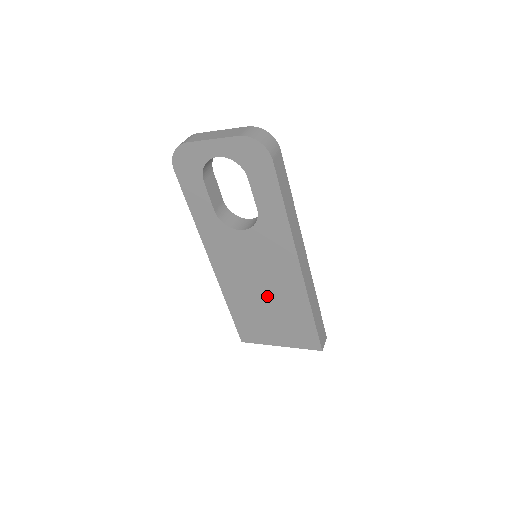
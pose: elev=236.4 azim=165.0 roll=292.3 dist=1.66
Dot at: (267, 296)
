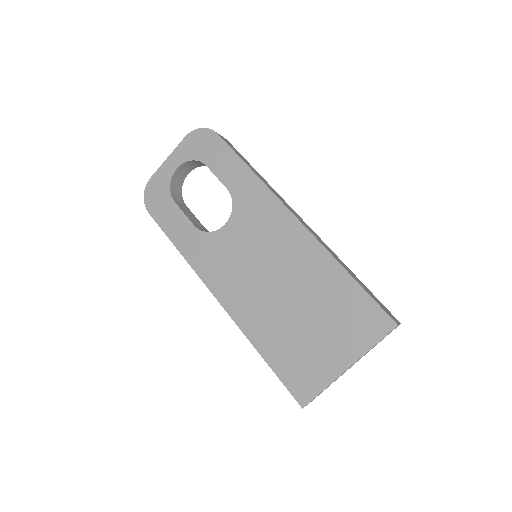
Dot at: (288, 291)
